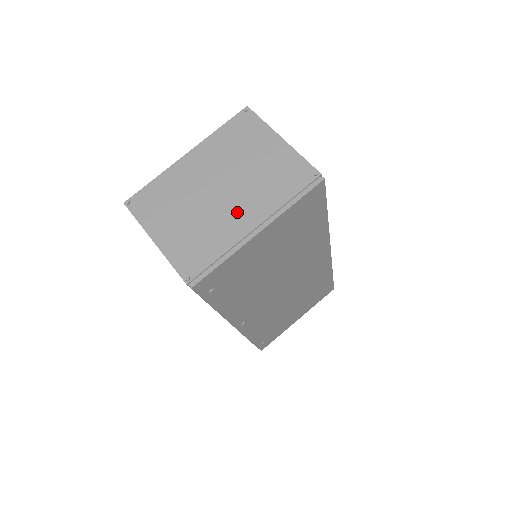
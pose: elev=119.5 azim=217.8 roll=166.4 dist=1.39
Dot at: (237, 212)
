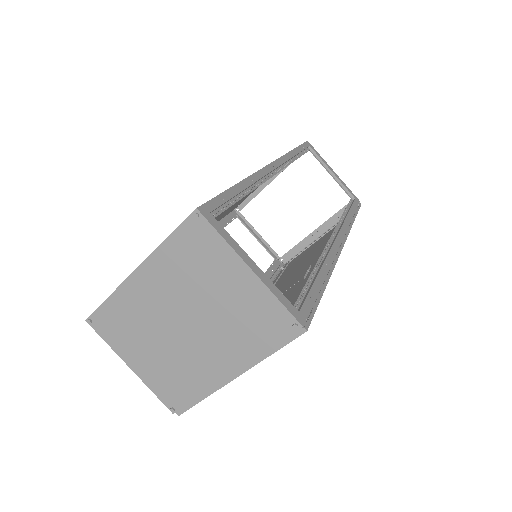
Dot at: (208, 354)
